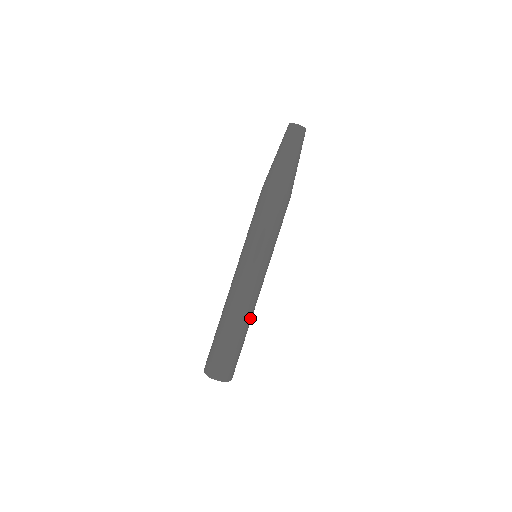
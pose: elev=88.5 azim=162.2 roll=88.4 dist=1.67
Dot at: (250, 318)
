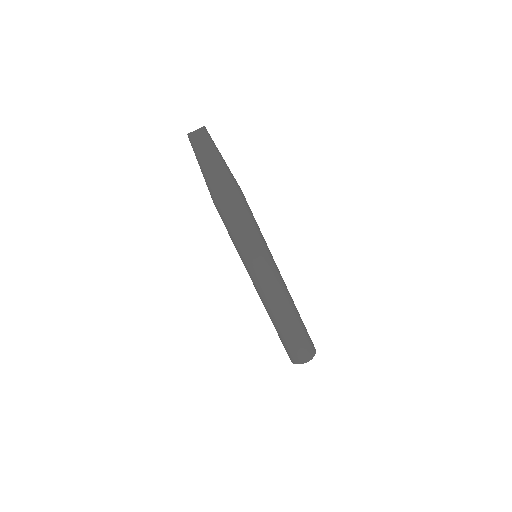
Dot at: (292, 299)
